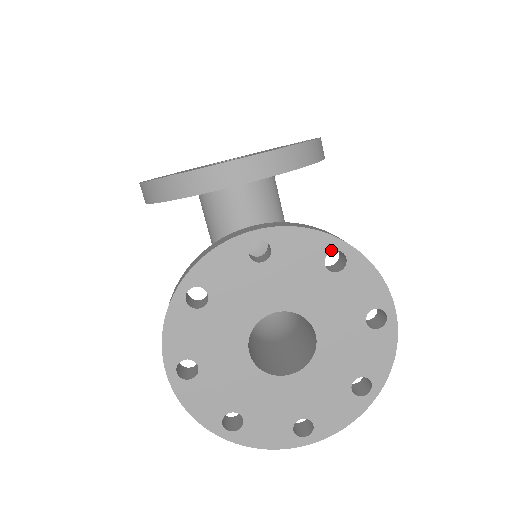
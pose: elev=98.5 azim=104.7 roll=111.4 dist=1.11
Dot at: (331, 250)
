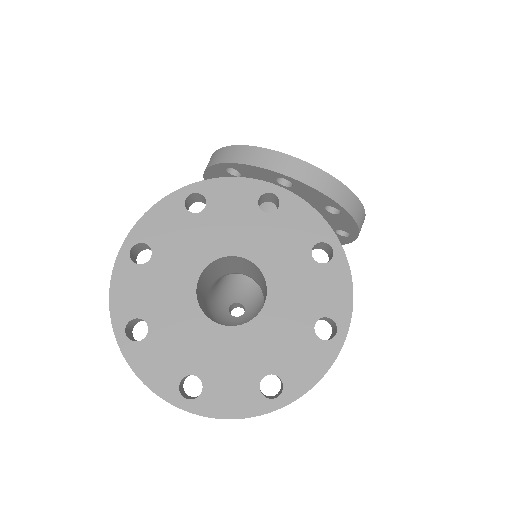
Dot at: (325, 241)
